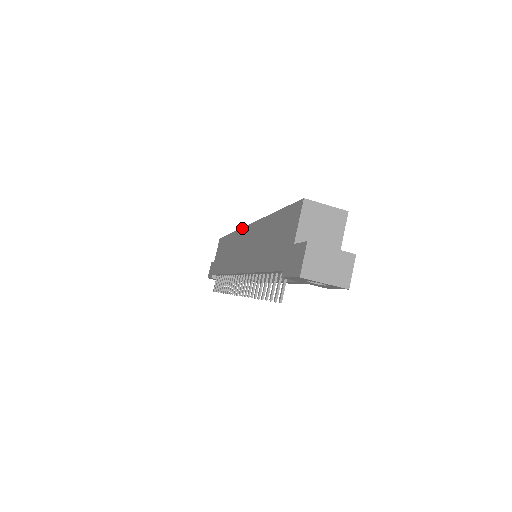
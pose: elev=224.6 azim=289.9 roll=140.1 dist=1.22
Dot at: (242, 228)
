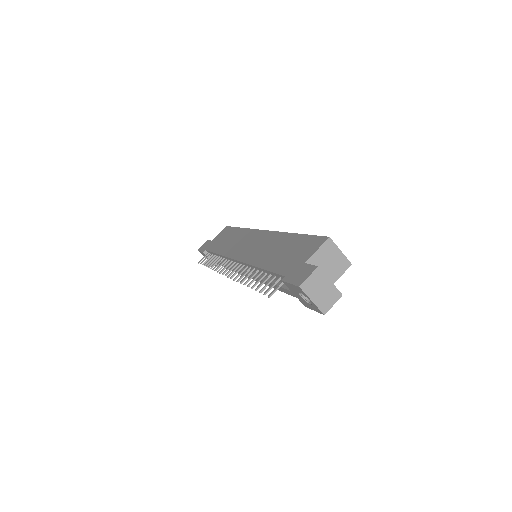
Dot at: (257, 229)
